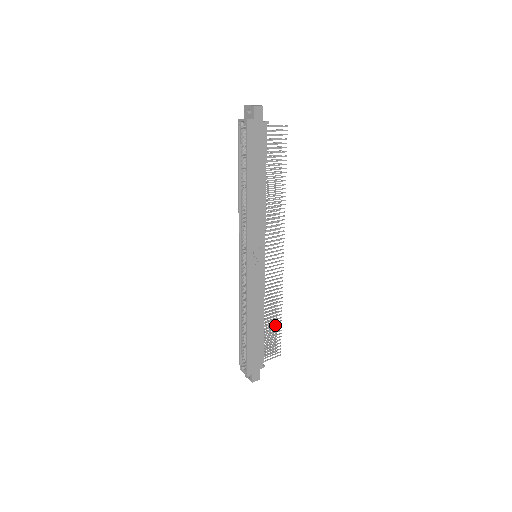
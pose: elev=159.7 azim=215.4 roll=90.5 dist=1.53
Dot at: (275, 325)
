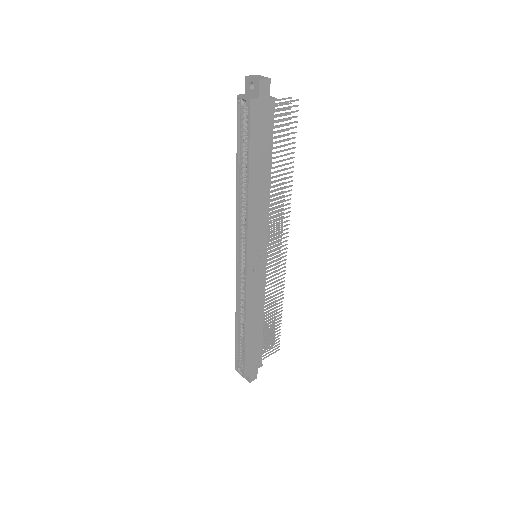
Dot at: (275, 323)
